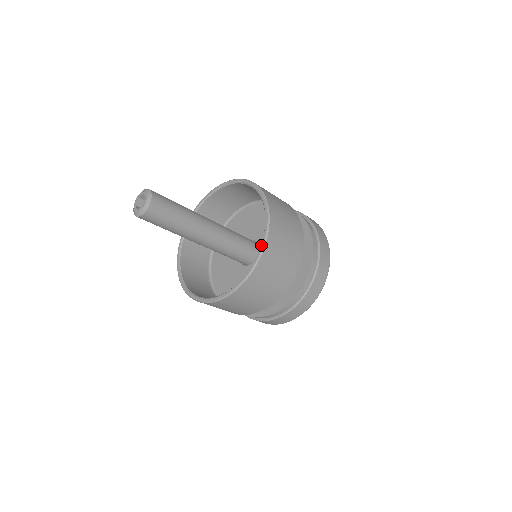
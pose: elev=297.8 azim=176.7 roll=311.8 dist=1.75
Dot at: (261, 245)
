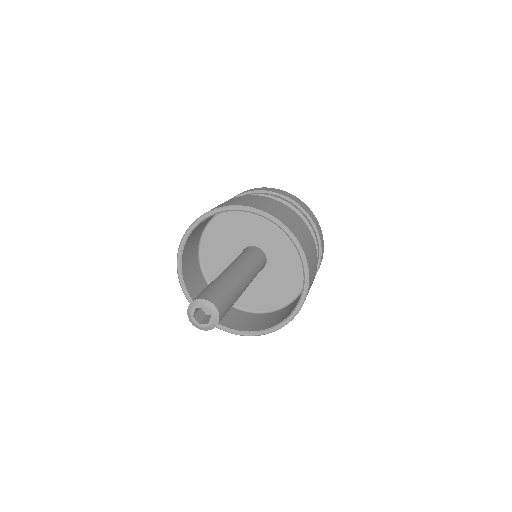
Dot at: (291, 238)
